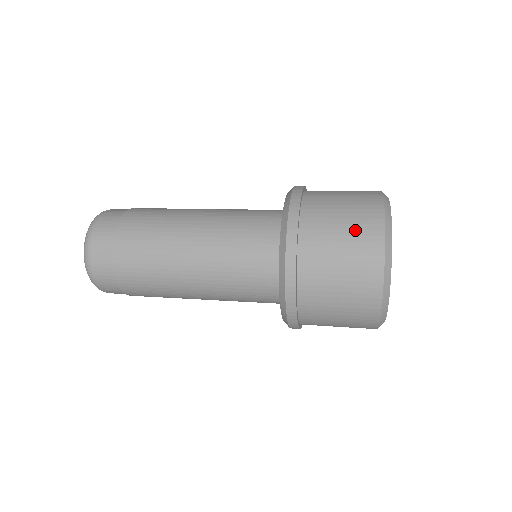
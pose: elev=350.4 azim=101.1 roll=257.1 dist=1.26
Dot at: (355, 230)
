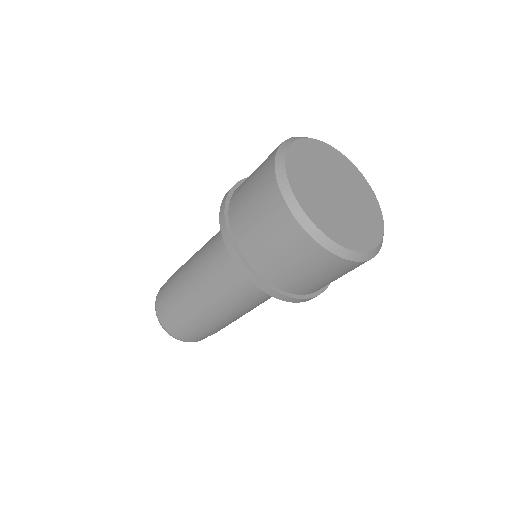
Dot at: (258, 185)
